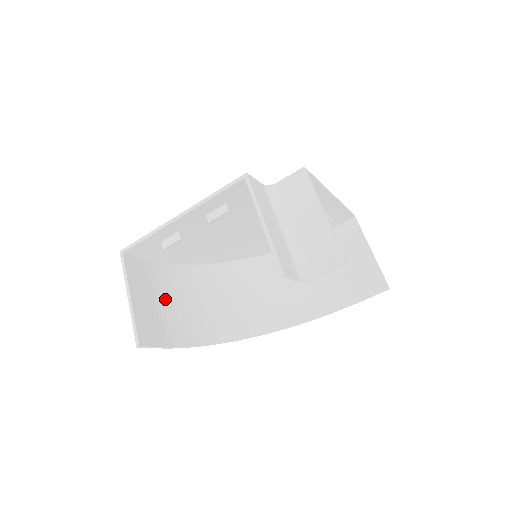
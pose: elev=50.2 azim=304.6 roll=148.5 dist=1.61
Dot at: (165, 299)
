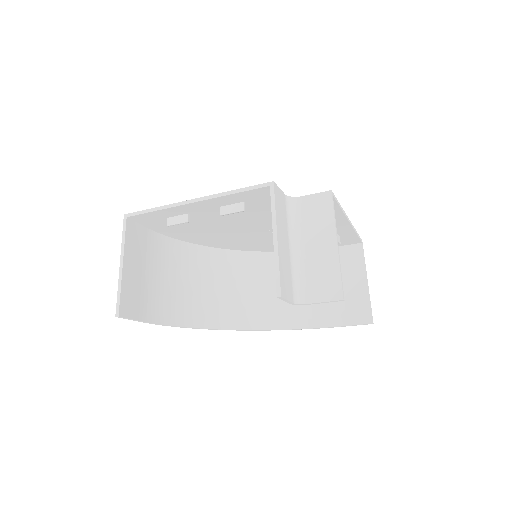
Dot at: (155, 272)
